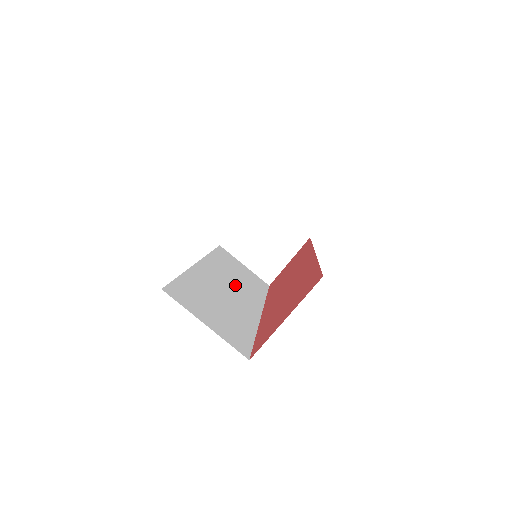
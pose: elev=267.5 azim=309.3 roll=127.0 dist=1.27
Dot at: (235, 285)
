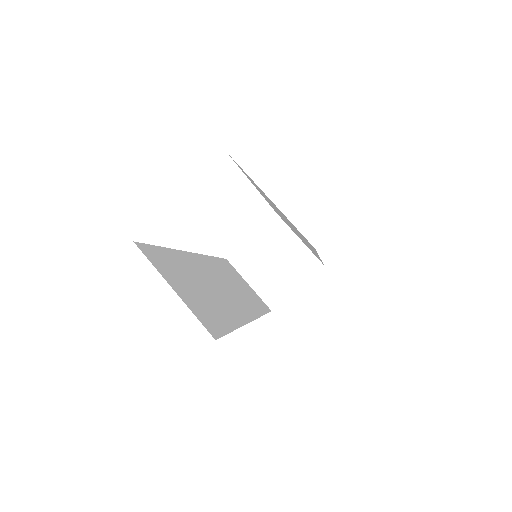
Dot at: (229, 288)
